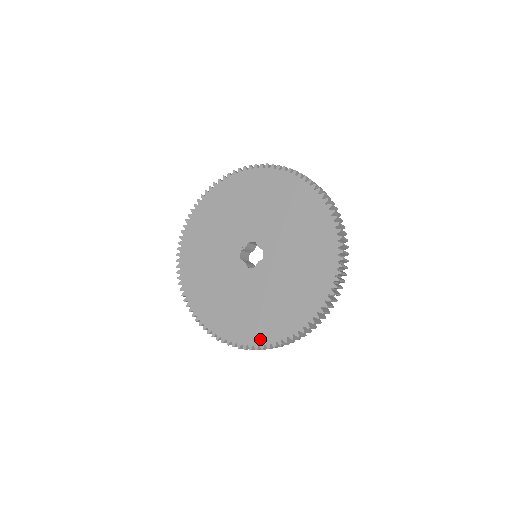
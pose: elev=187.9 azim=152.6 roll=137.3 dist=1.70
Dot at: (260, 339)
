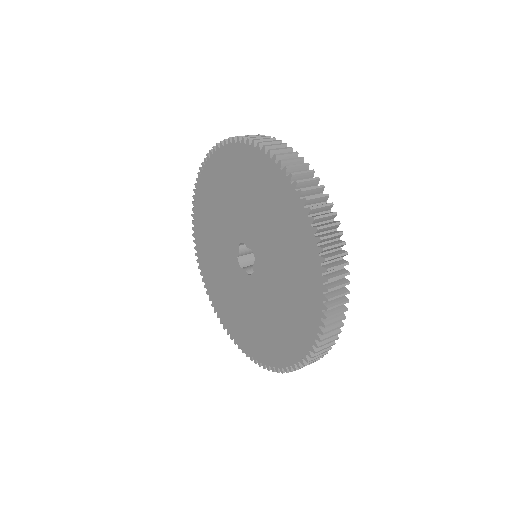
Dot at: (289, 358)
